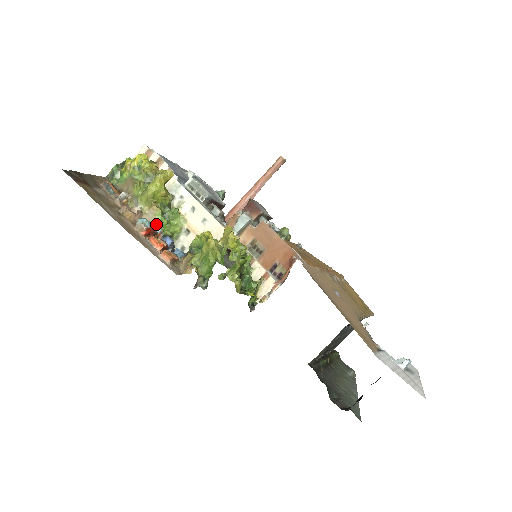
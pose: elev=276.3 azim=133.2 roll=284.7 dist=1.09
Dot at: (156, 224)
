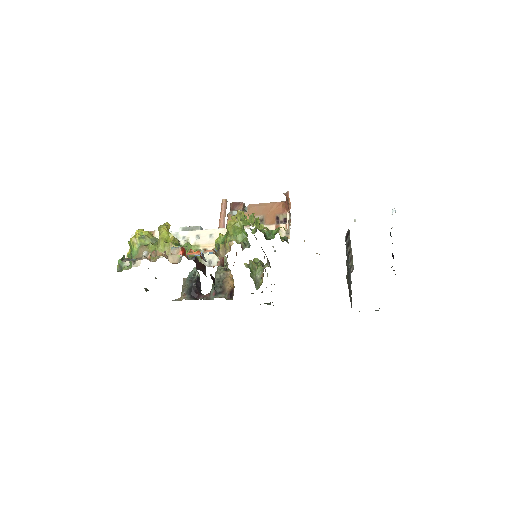
Dot at: occluded
